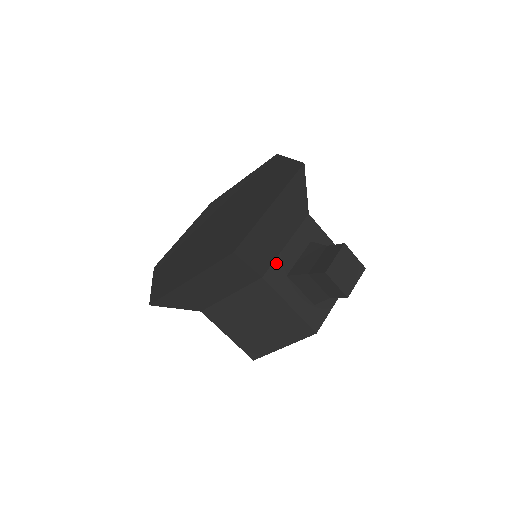
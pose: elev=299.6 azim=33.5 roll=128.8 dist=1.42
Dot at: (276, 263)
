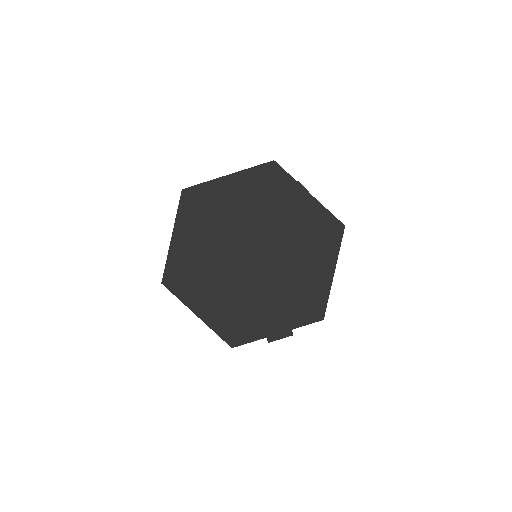
Dot at: occluded
